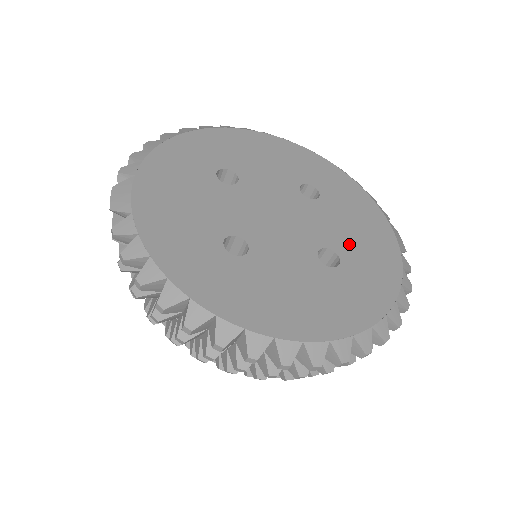
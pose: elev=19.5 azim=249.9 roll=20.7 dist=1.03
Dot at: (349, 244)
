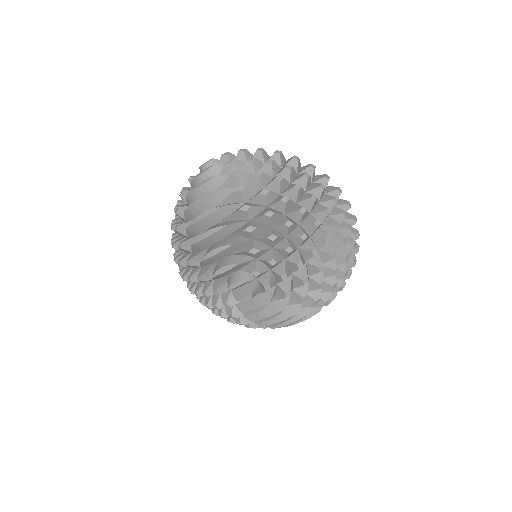
Dot at: occluded
